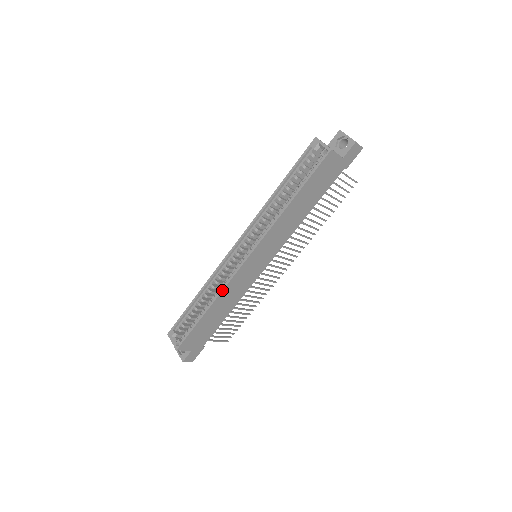
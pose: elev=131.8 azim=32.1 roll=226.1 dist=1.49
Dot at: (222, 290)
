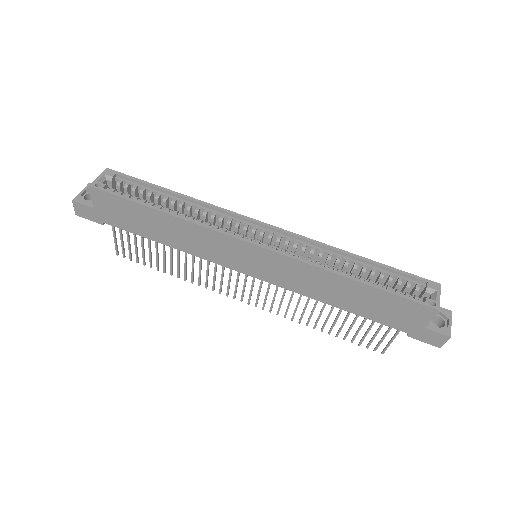
Dot at: (199, 224)
